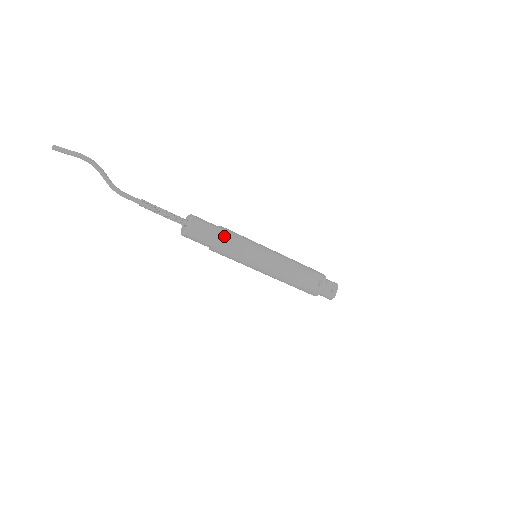
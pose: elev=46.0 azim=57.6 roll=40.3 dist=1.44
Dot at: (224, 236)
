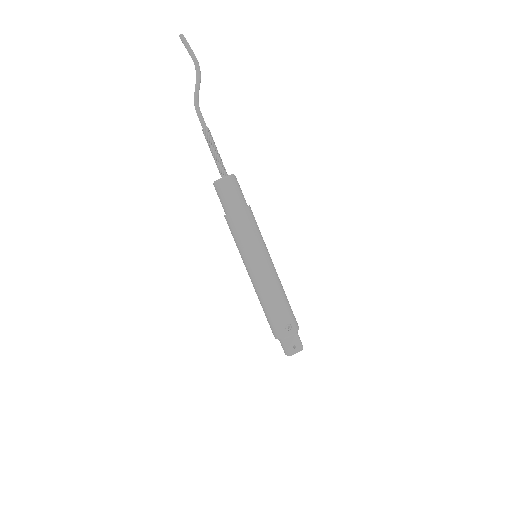
Dot at: (245, 212)
